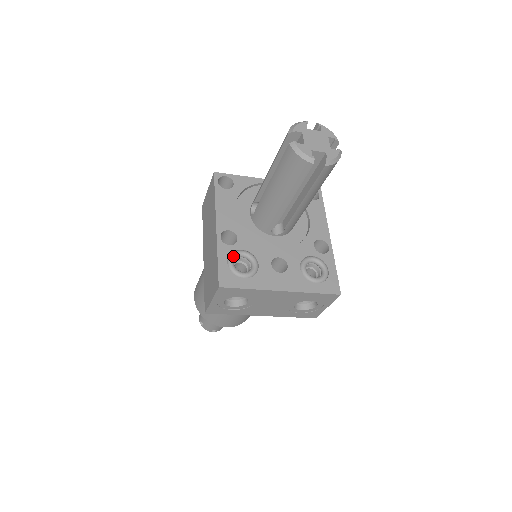
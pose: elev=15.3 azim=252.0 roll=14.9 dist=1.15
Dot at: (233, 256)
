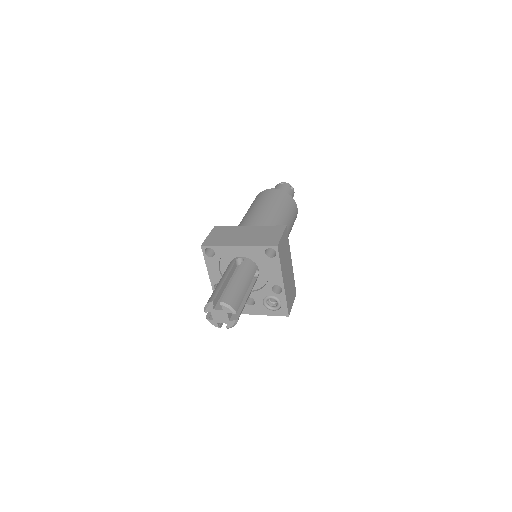
Dot at: occluded
